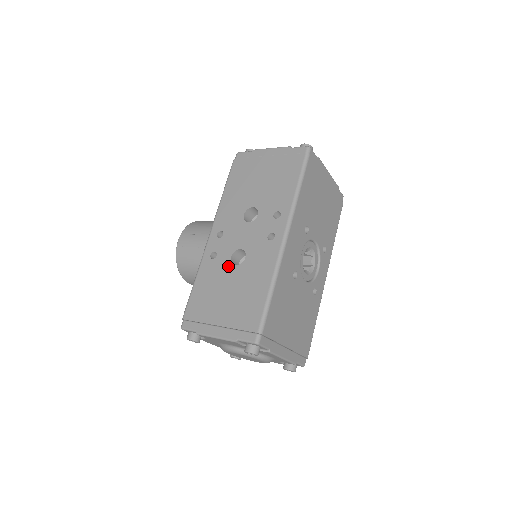
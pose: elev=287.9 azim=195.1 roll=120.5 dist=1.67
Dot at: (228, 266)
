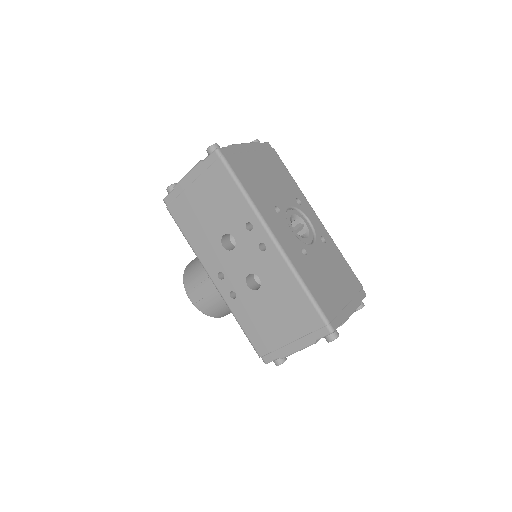
Dot at: (253, 295)
